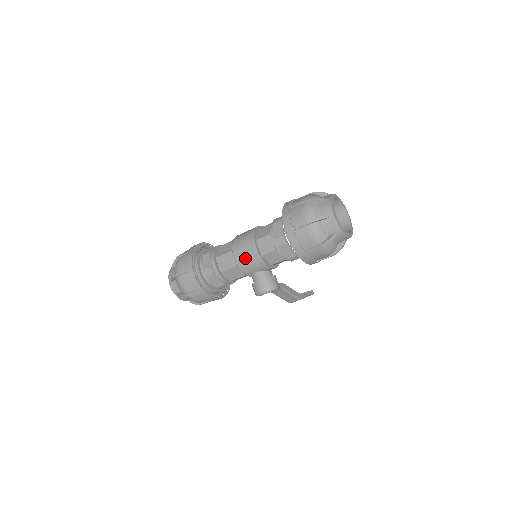
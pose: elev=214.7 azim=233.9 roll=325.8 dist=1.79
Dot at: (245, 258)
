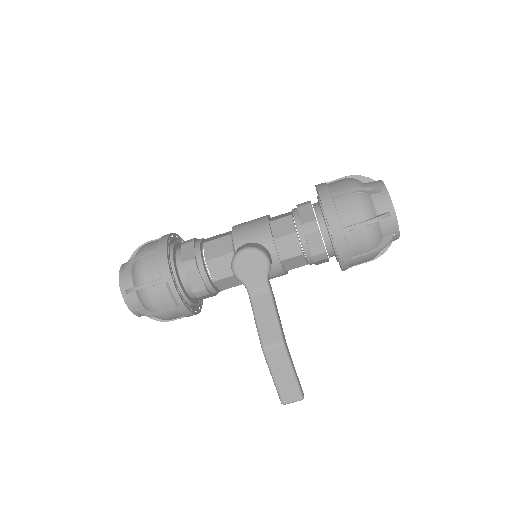
Dot at: (247, 223)
